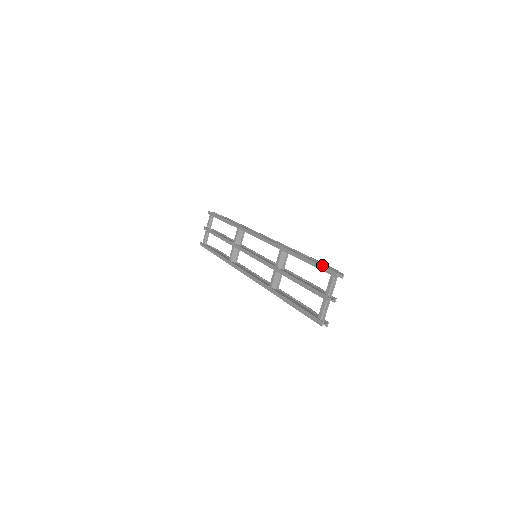
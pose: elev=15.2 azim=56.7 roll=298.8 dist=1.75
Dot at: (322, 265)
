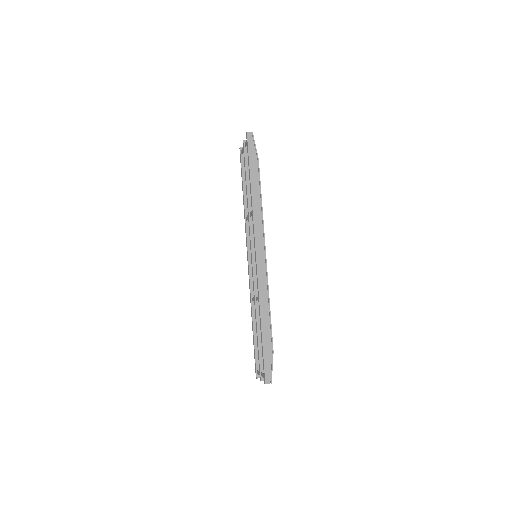
Dot at: (264, 363)
